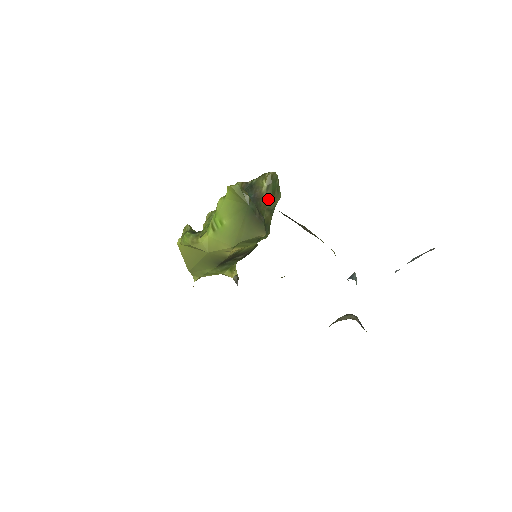
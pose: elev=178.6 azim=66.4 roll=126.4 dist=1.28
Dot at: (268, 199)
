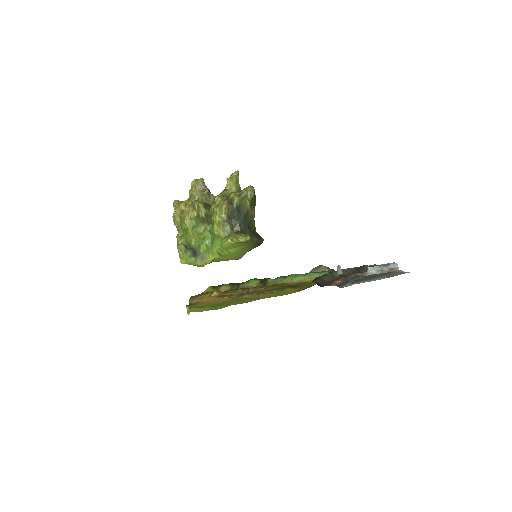
Dot at: (252, 212)
